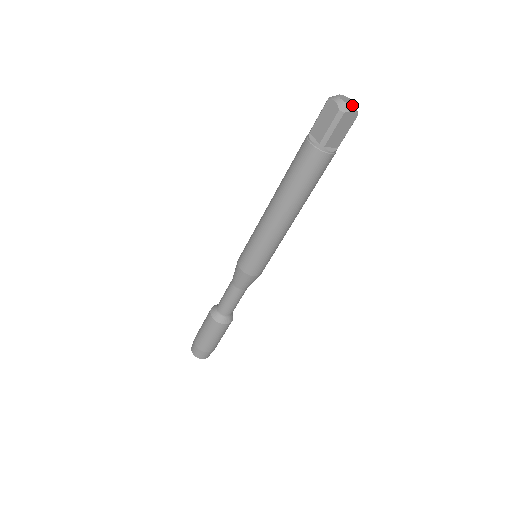
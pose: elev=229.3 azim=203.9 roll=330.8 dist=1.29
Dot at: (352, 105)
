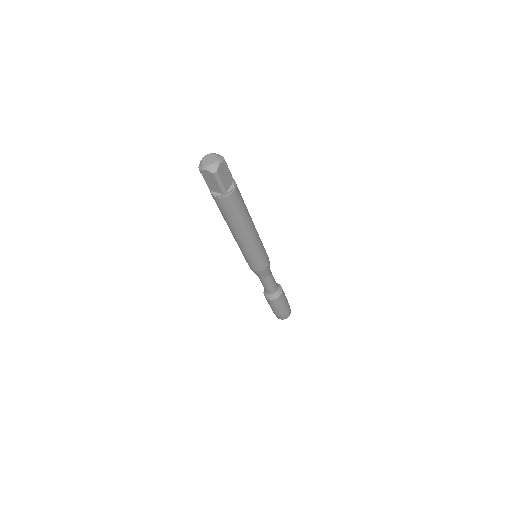
Dot at: (215, 161)
